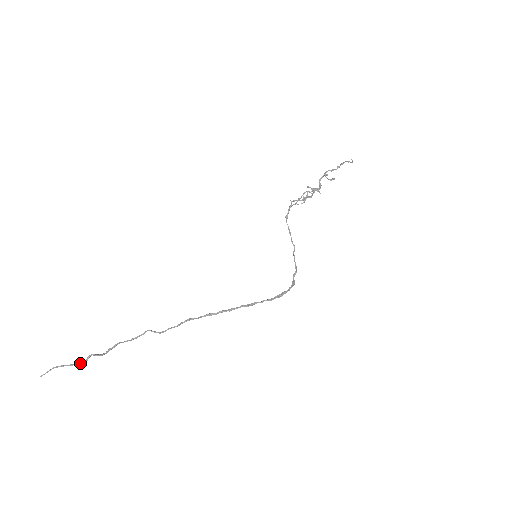
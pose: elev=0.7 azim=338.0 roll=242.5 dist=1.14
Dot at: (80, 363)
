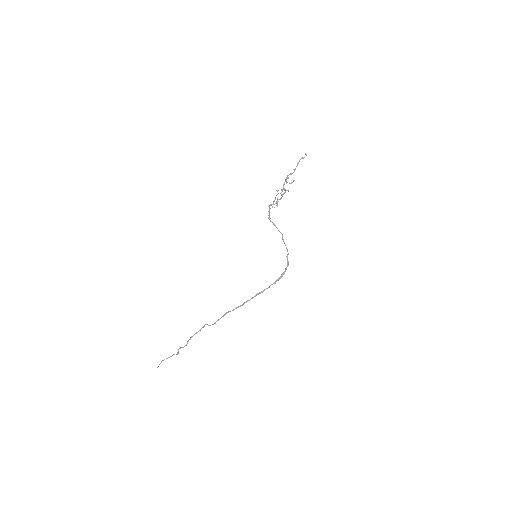
Dot at: occluded
